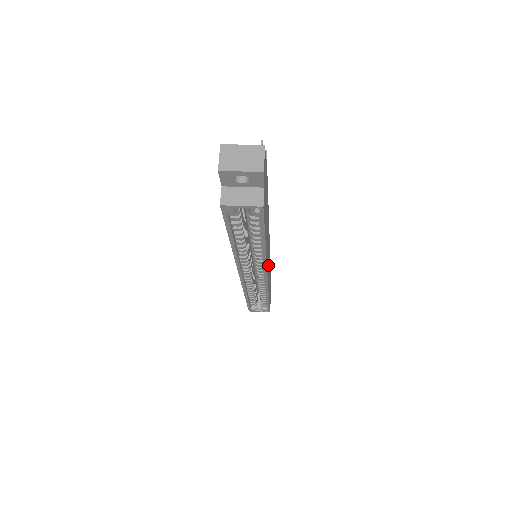
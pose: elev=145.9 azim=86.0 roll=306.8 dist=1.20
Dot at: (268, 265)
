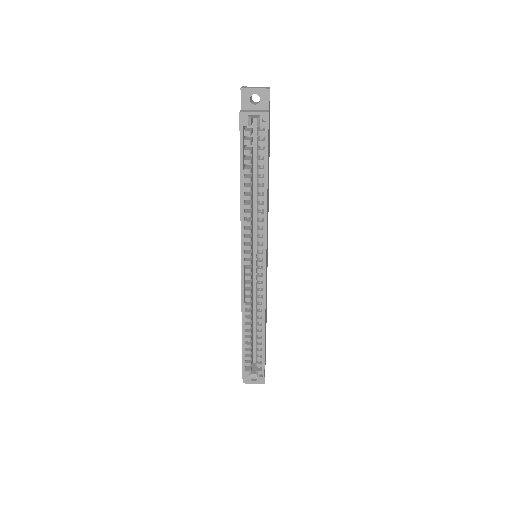
Dot at: occluded
